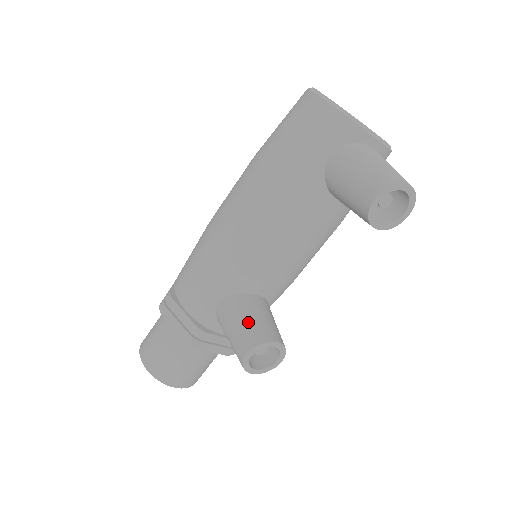
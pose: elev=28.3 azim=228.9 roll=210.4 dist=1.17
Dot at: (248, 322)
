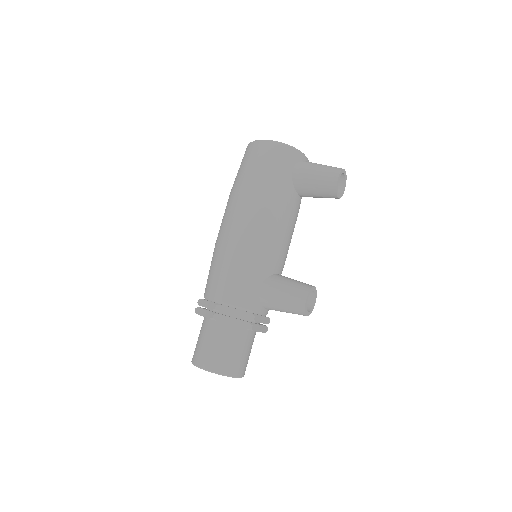
Dot at: (291, 285)
